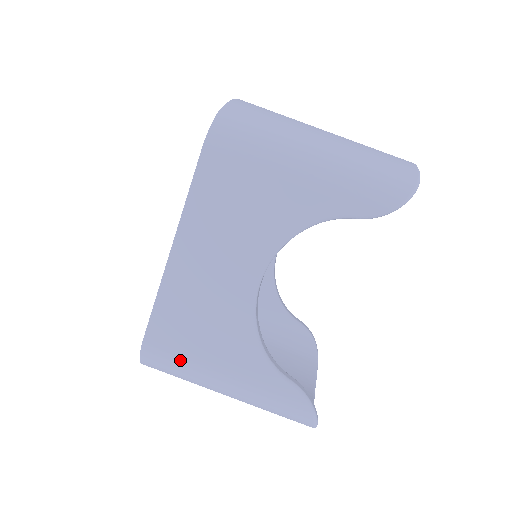
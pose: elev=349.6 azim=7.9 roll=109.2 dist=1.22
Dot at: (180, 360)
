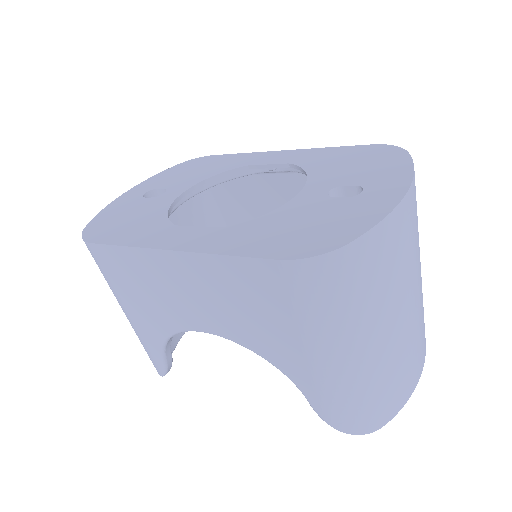
Dot at: (108, 278)
